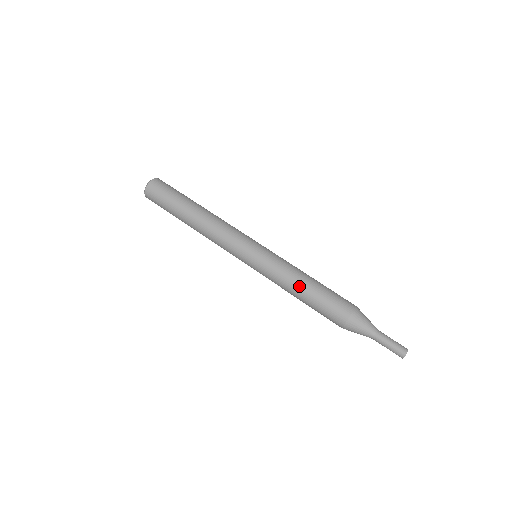
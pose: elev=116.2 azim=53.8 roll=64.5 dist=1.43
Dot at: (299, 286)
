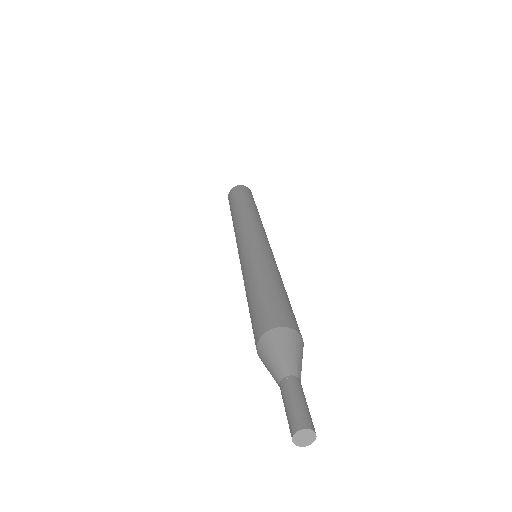
Dot at: (261, 277)
